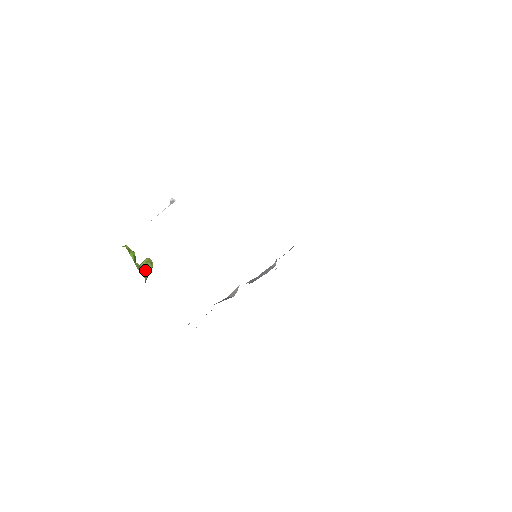
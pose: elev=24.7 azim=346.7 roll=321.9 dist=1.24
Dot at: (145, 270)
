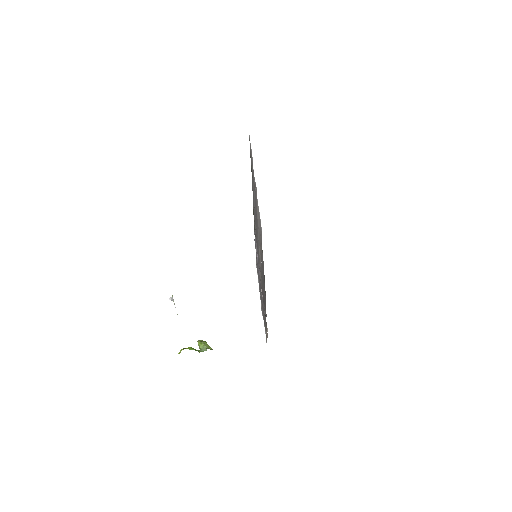
Dot at: (206, 347)
